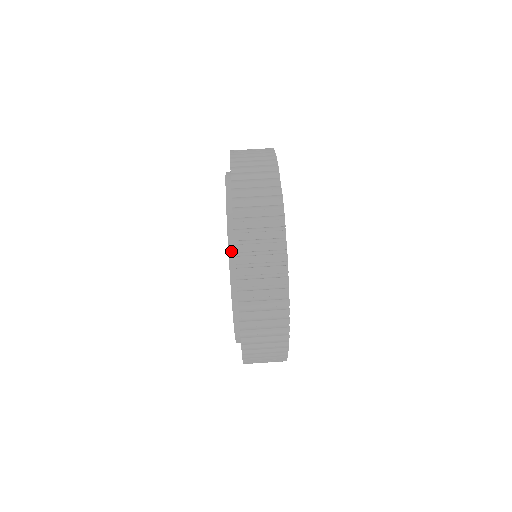
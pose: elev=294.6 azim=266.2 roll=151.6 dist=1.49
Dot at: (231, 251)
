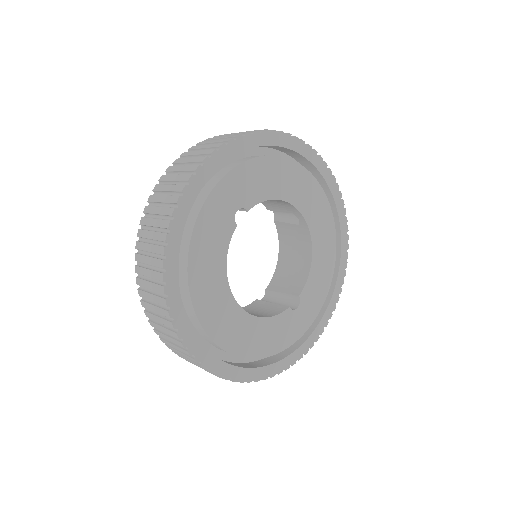
Dot at: occluded
